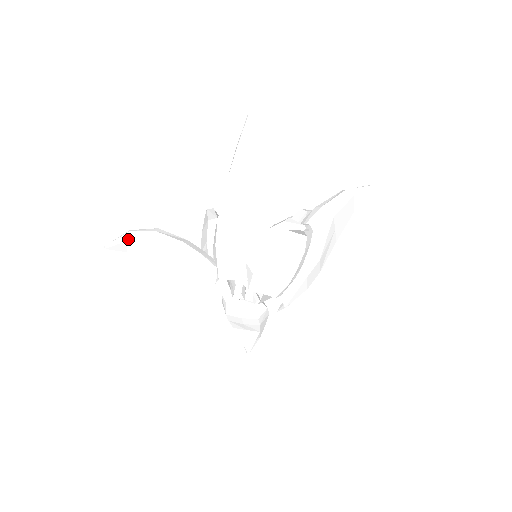
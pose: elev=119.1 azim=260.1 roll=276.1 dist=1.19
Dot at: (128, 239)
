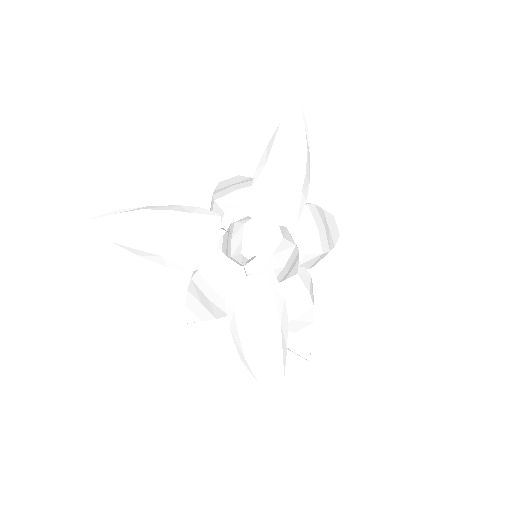
Dot at: (116, 213)
